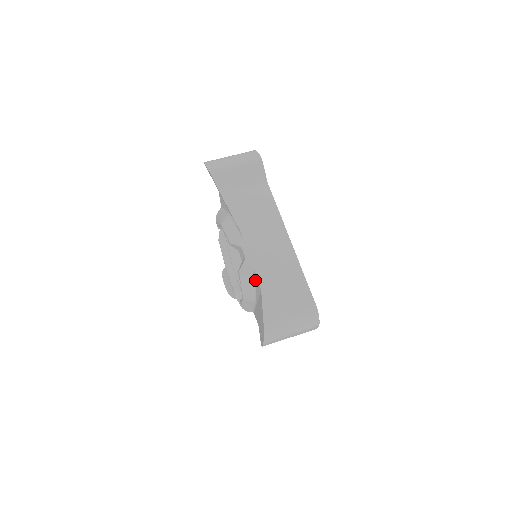
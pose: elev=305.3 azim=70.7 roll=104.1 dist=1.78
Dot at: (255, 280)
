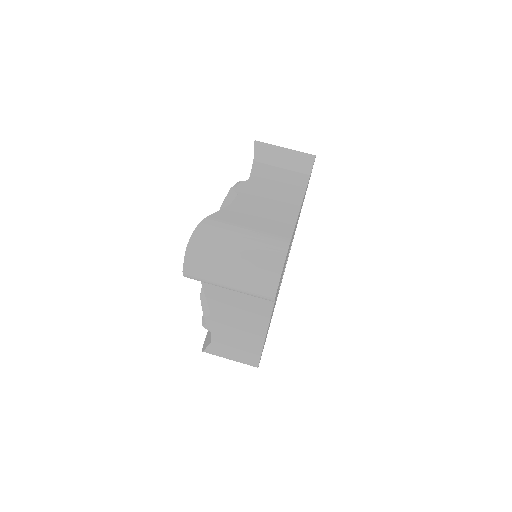
Dot at: occluded
